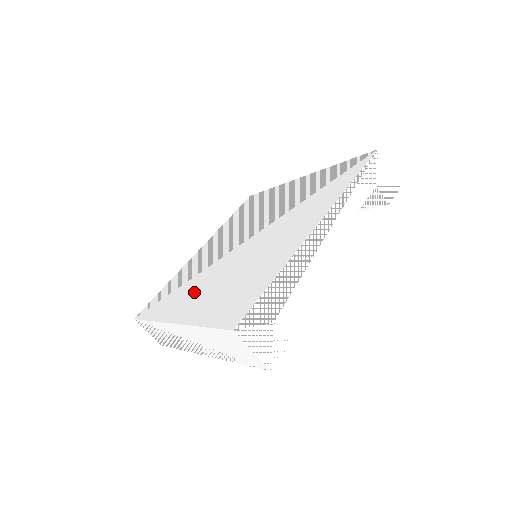
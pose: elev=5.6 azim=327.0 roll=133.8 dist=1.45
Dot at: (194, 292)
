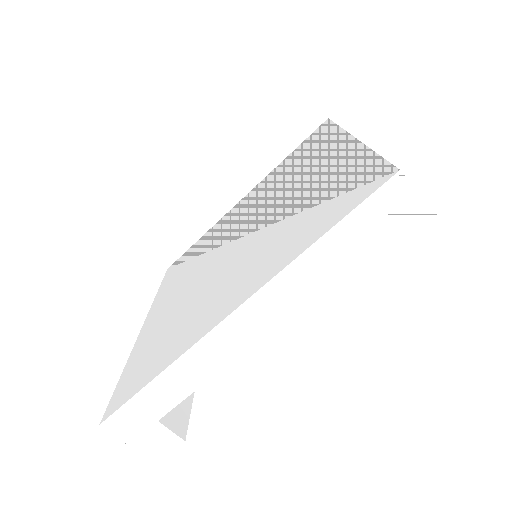
Dot at: (177, 289)
